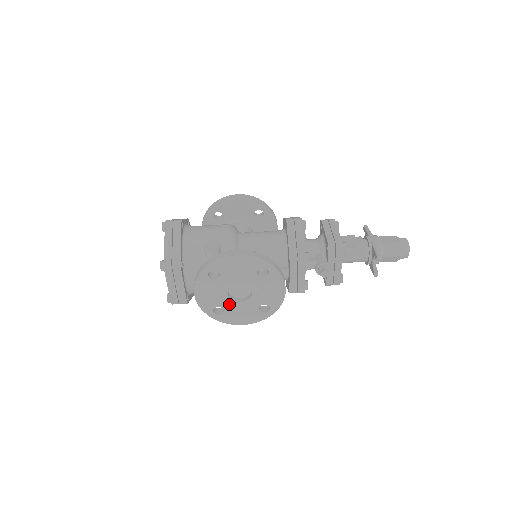
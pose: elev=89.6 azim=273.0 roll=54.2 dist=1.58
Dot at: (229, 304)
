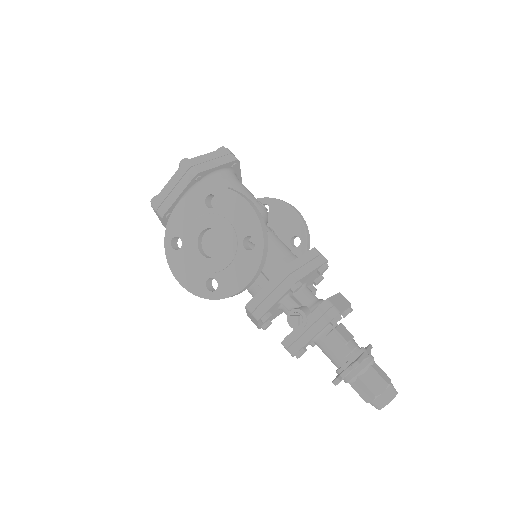
Dot at: (191, 245)
